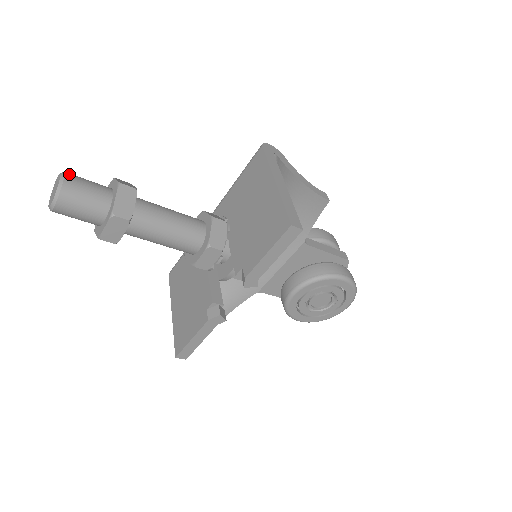
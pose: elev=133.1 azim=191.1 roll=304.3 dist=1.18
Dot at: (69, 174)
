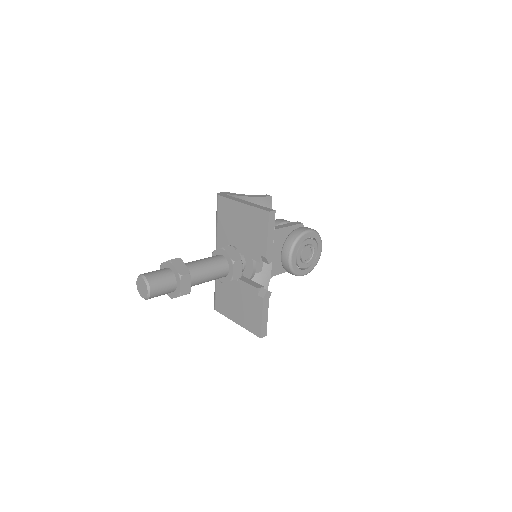
Dot at: (143, 274)
